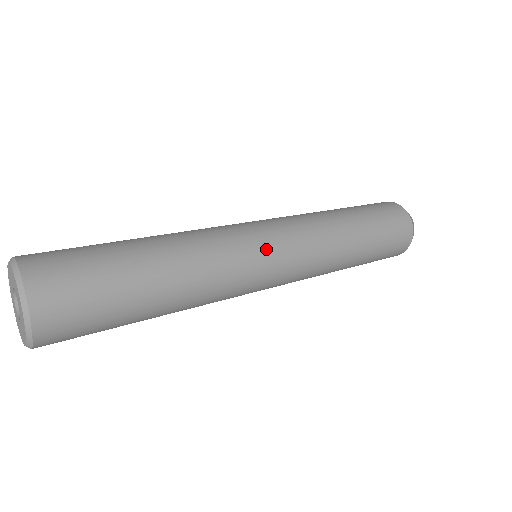
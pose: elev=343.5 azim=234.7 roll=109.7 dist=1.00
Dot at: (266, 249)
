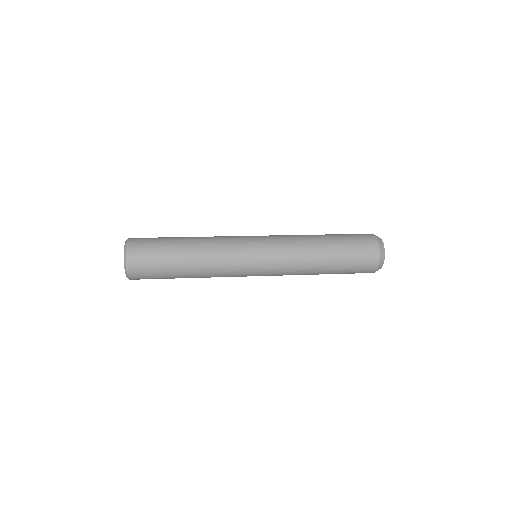
Dot at: (252, 267)
